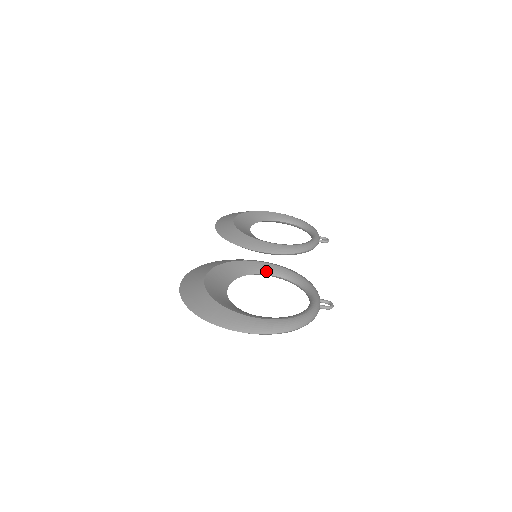
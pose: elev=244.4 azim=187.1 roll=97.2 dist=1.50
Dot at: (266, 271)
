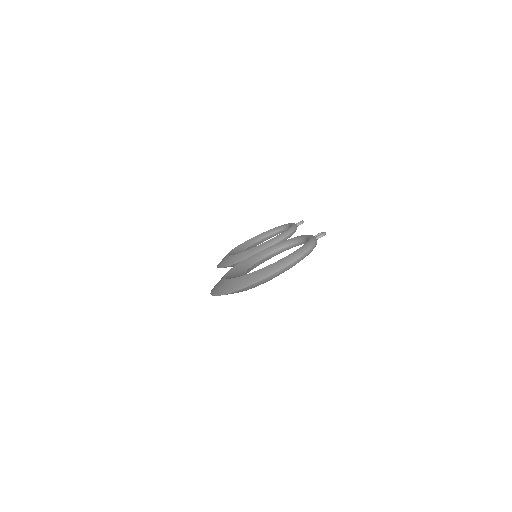
Dot at: (267, 253)
